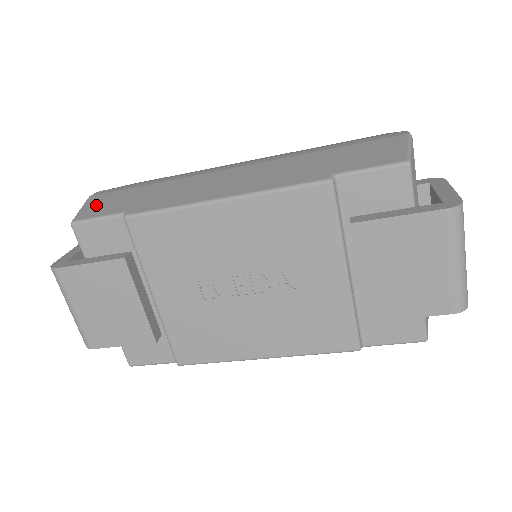
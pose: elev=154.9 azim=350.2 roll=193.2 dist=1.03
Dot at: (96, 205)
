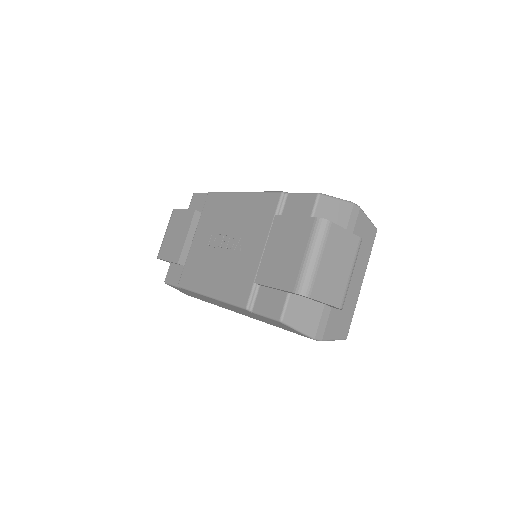
Dot at: occluded
